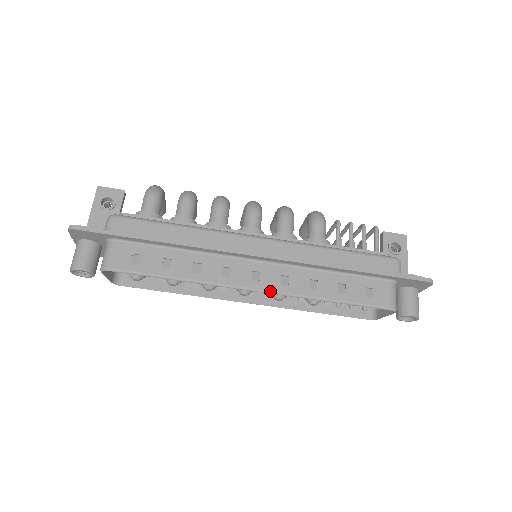
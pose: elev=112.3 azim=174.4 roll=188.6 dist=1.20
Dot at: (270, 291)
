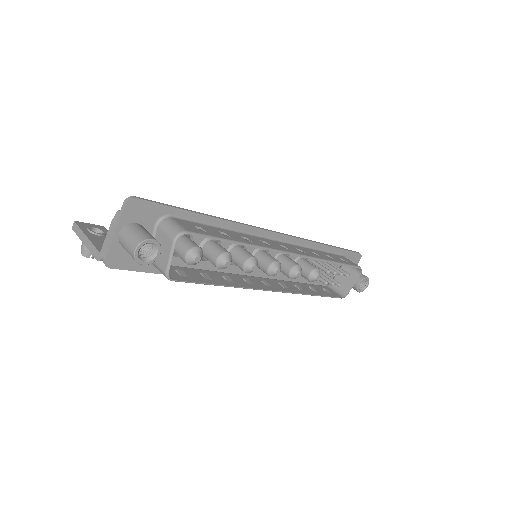
Dot at: (301, 254)
